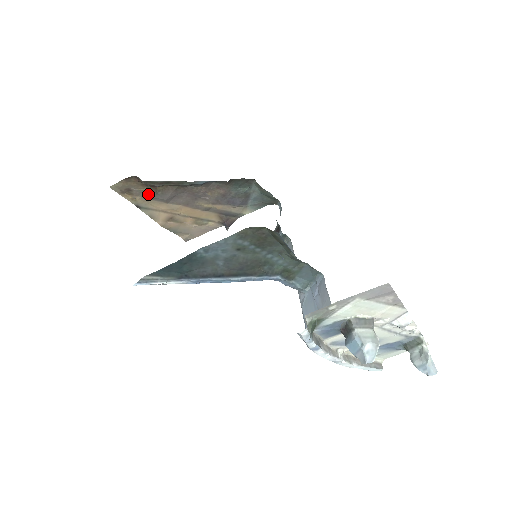
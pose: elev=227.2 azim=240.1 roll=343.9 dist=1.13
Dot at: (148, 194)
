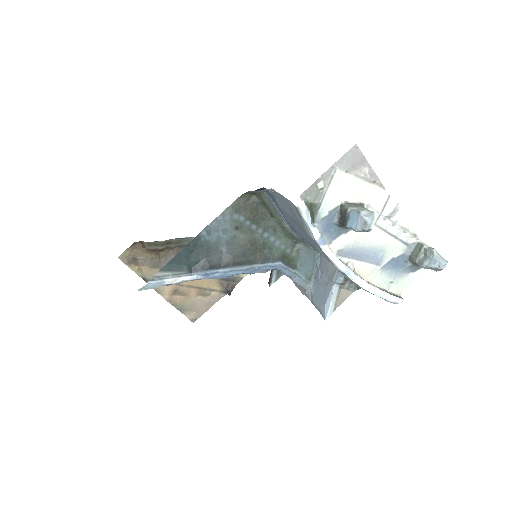
Dot at: (152, 262)
